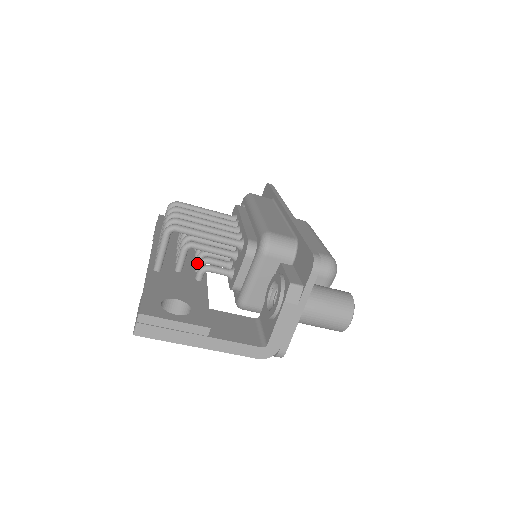
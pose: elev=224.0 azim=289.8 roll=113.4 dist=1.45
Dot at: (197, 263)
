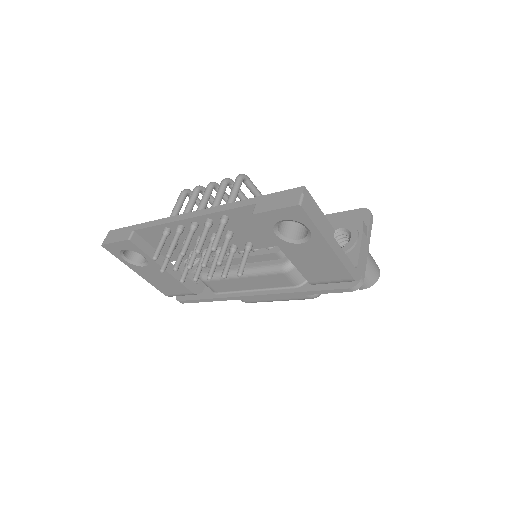
Dot at: occluded
